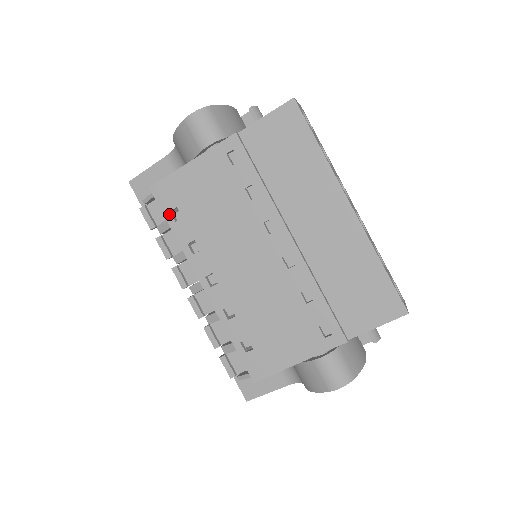
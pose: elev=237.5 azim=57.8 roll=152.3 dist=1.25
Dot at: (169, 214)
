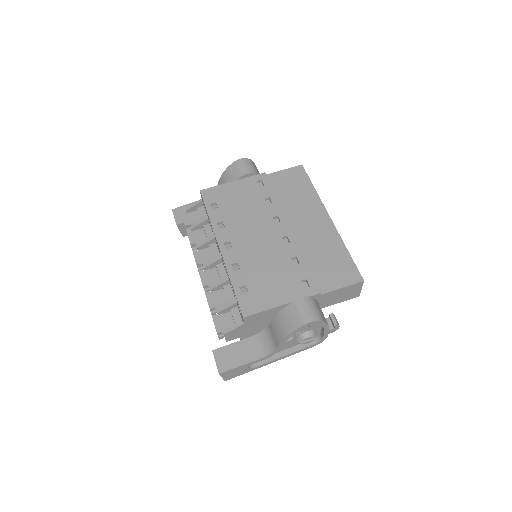
Dot at: (209, 205)
